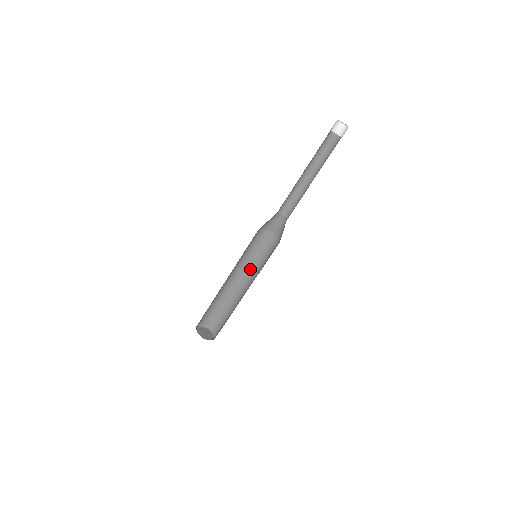
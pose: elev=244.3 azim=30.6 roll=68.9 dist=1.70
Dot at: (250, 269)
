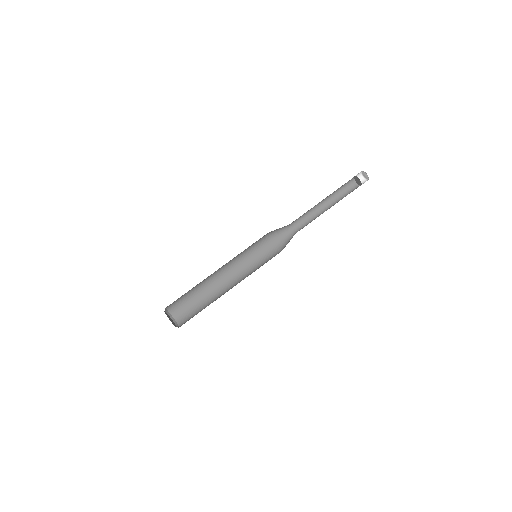
Dot at: (242, 271)
